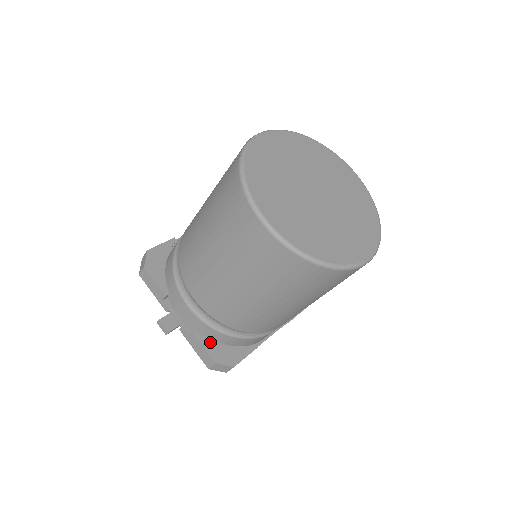
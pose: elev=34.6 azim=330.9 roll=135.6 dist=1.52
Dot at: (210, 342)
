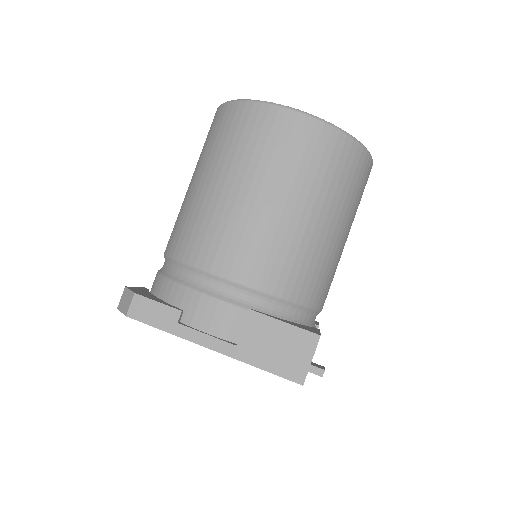
Dot at: (146, 291)
